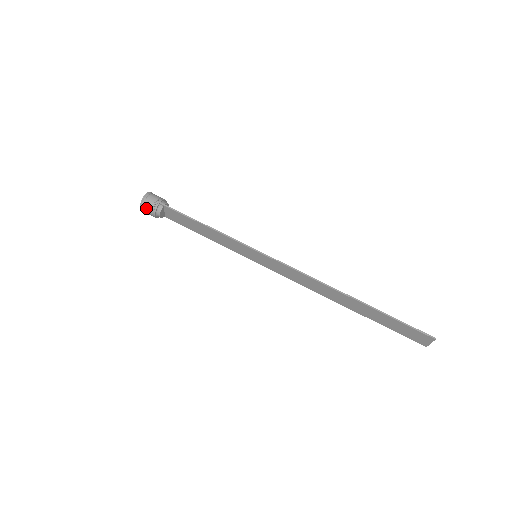
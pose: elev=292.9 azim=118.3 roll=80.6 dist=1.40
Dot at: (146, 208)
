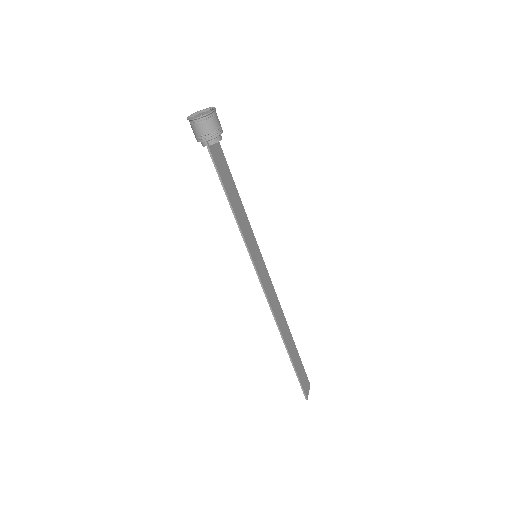
Dot at: (191, 127)
